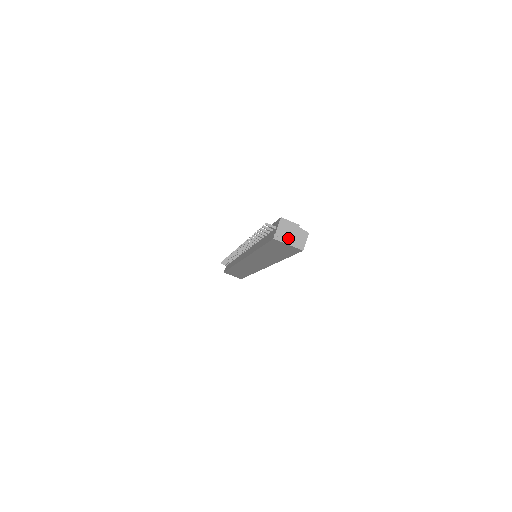
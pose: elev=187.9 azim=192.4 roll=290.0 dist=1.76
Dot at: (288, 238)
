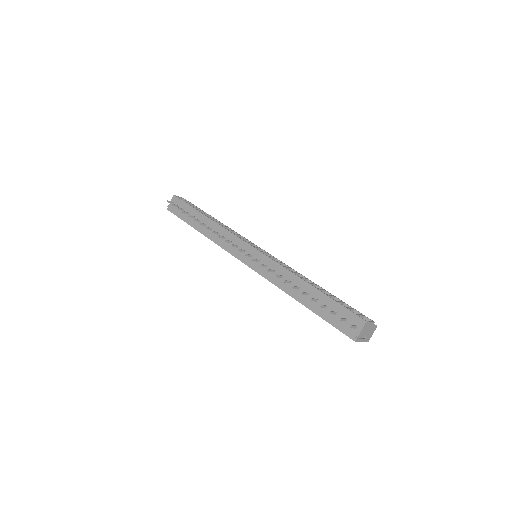
Dot at: occluded
